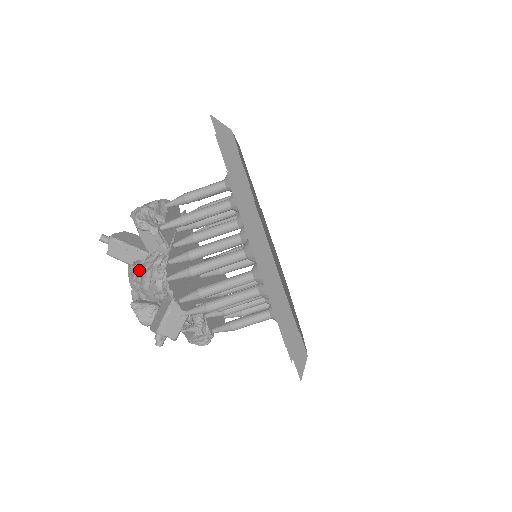
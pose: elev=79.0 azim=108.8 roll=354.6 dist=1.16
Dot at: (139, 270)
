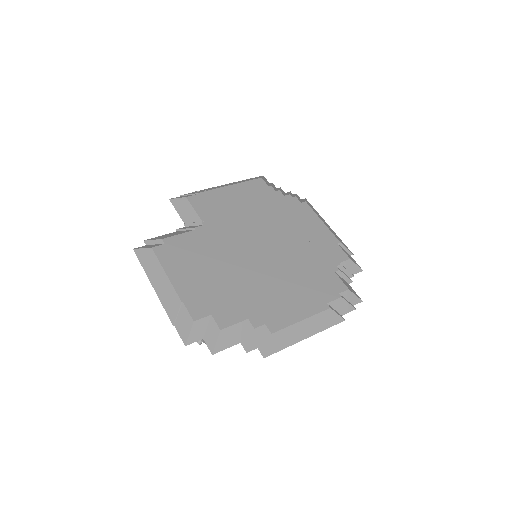
Dot at: occluded
